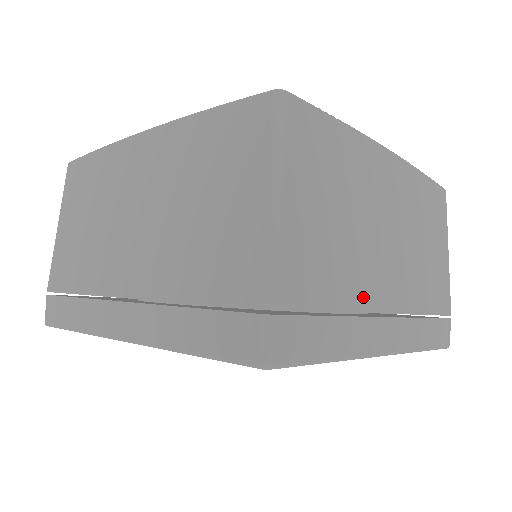
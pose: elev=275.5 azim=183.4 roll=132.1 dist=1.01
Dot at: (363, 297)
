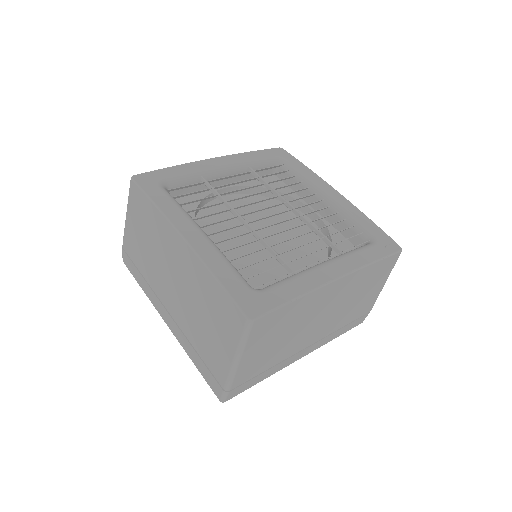
Dot at: (289, 353)
